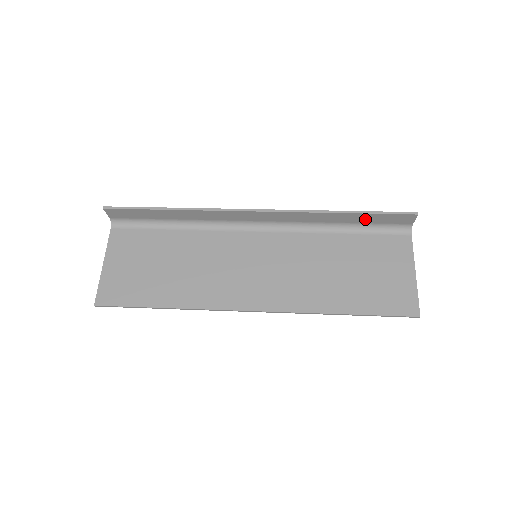
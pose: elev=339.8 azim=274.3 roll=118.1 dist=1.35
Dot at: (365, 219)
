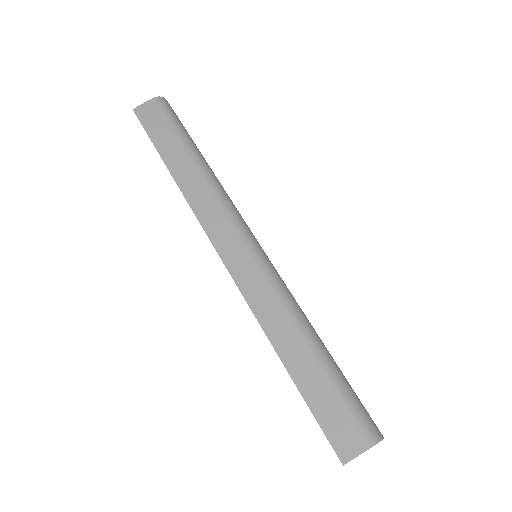
Dot at: (314, 381)
